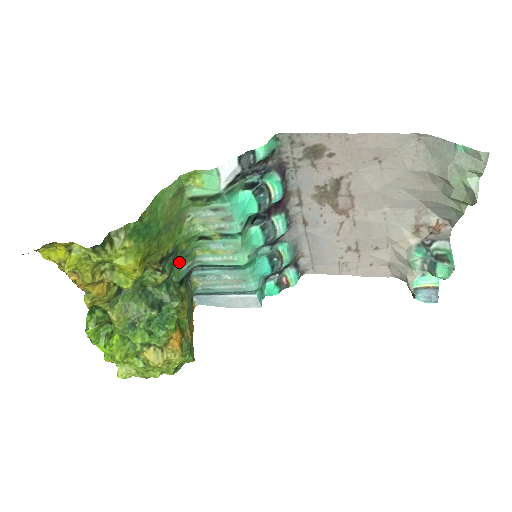
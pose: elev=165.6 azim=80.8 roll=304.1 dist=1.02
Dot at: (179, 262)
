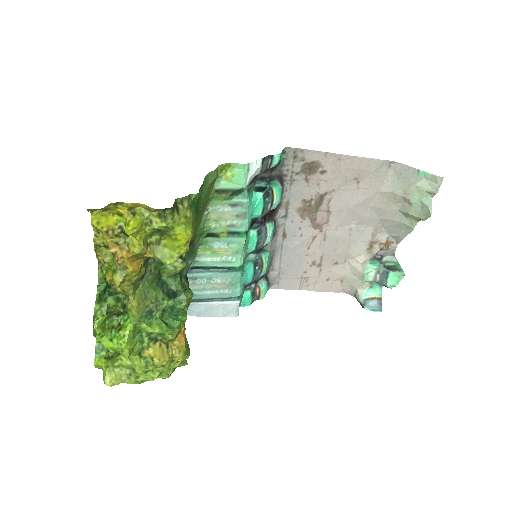
Dot at: occluded
